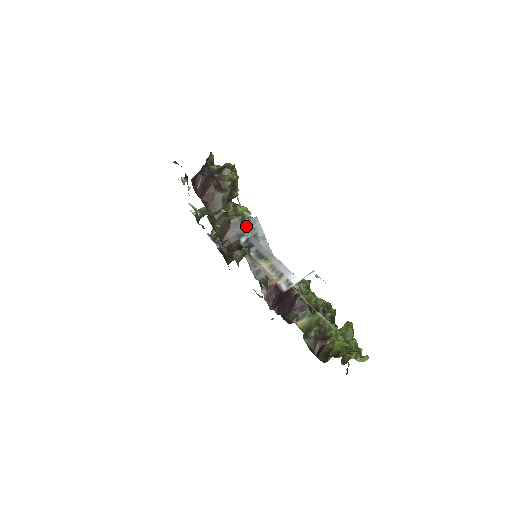
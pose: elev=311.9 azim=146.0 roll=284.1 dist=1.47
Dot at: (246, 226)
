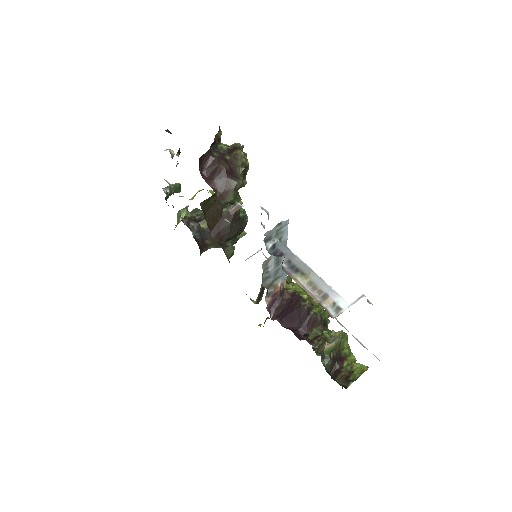
Dot at: (275, 230)
